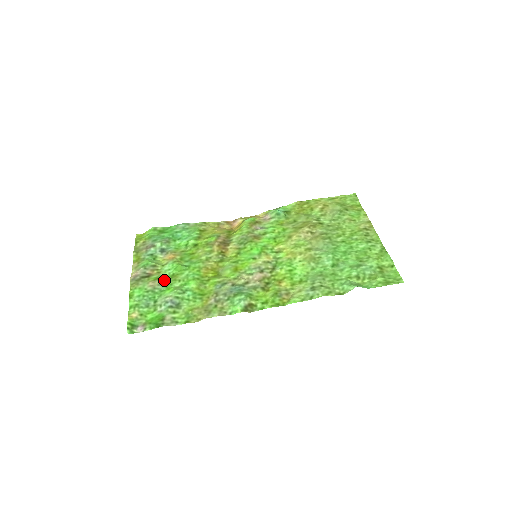
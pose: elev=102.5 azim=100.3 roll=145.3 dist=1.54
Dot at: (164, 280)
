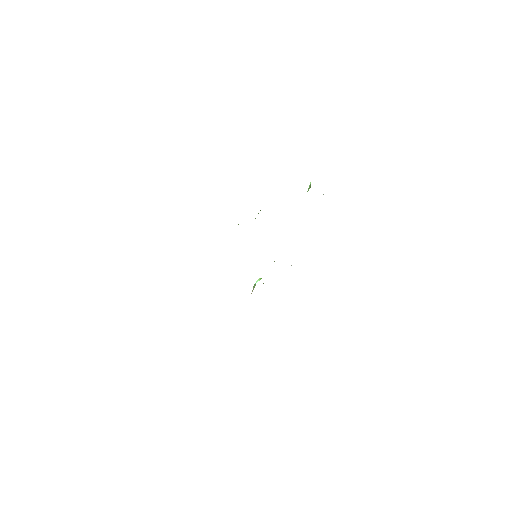
Dot at: occluded
